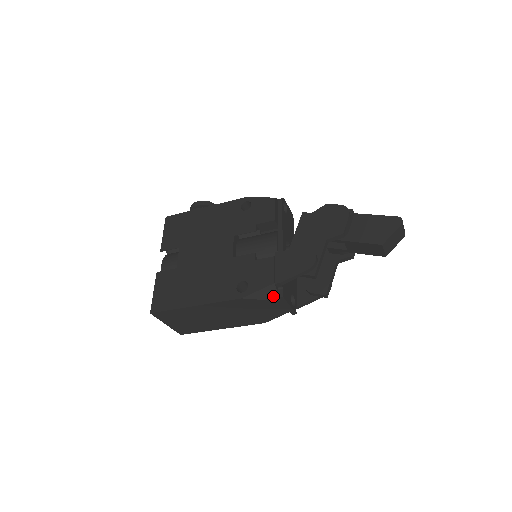
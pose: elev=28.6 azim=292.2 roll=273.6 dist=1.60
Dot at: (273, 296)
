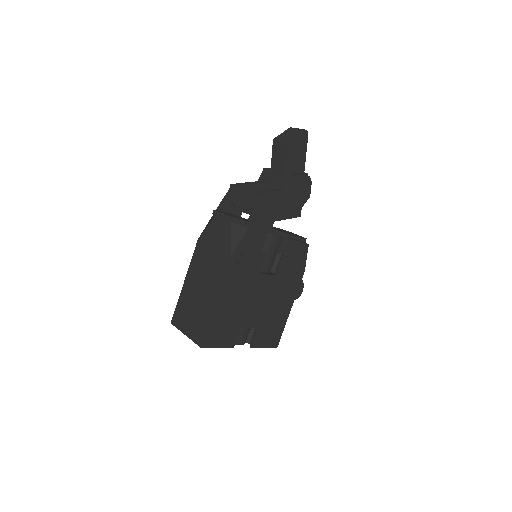
Dot at: (213, 219)
